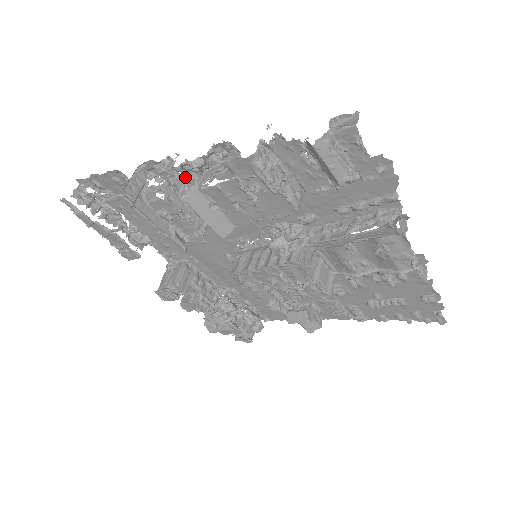
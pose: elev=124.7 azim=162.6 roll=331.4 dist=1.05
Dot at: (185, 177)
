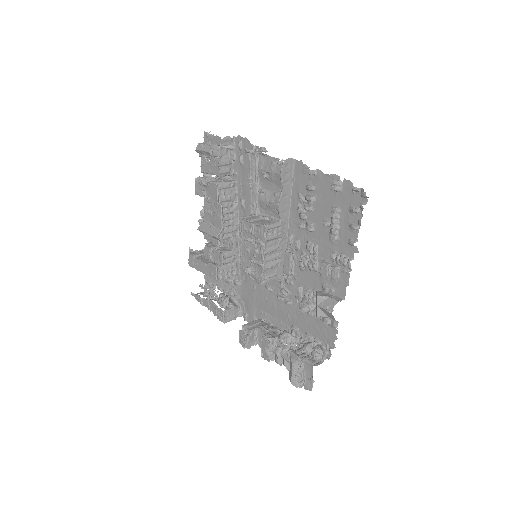
Dot at: occluded
